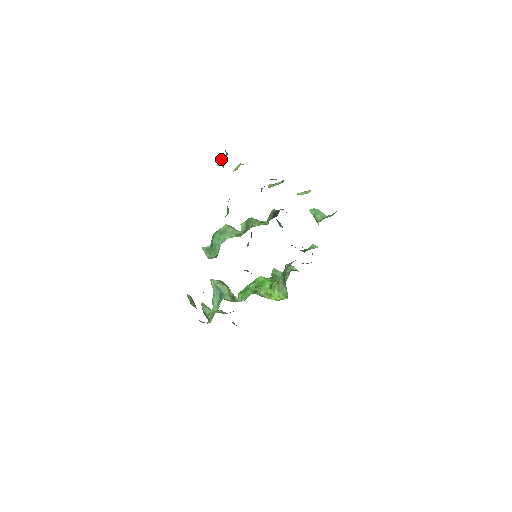
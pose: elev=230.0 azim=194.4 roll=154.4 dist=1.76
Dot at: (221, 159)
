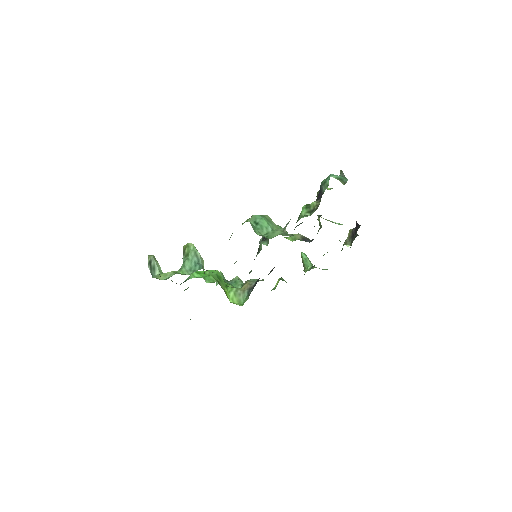
Dot at: (340, 176)
